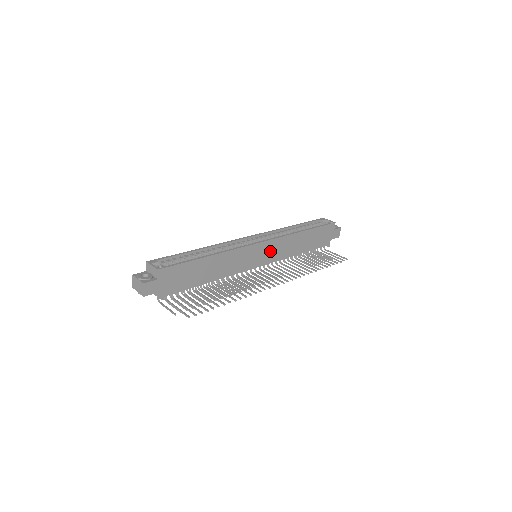
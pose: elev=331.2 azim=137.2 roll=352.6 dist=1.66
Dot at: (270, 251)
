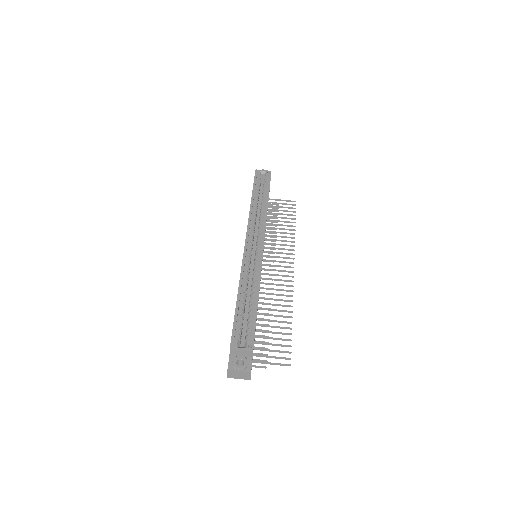
Dot at: occluded
